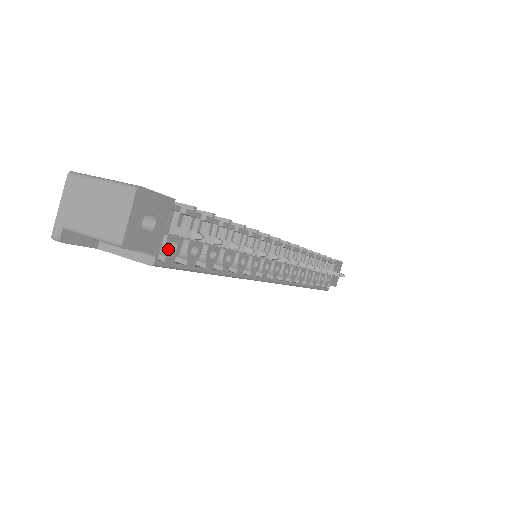
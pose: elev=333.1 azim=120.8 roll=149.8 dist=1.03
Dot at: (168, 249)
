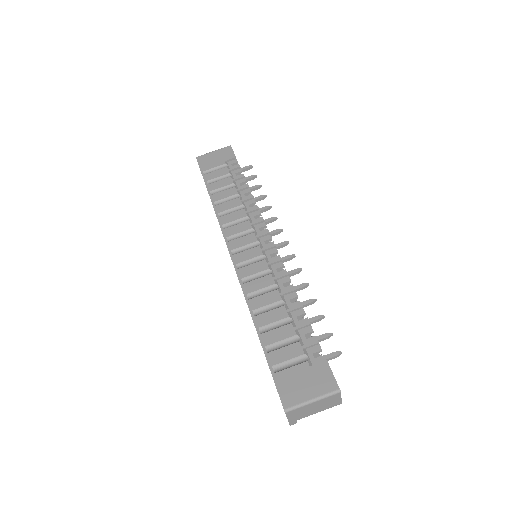
Dot at: occluded
